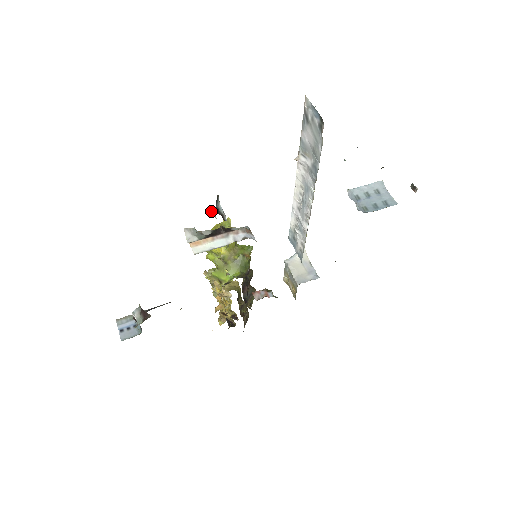
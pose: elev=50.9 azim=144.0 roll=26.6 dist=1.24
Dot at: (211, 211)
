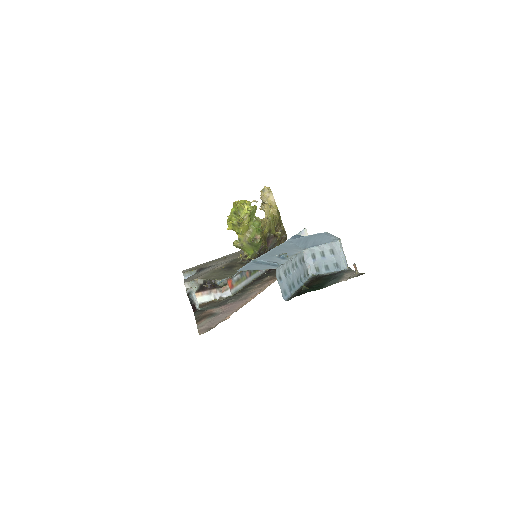
Dot at: occluded
